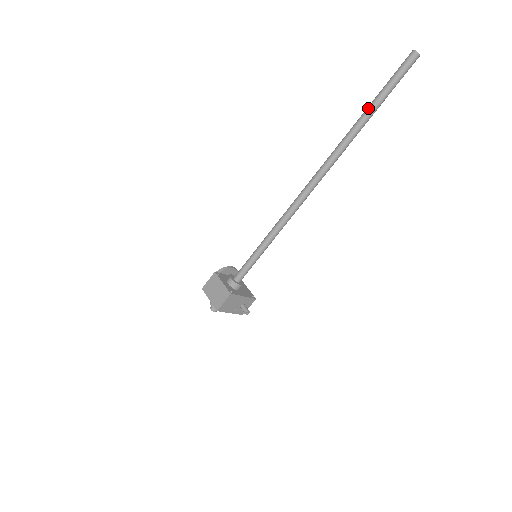
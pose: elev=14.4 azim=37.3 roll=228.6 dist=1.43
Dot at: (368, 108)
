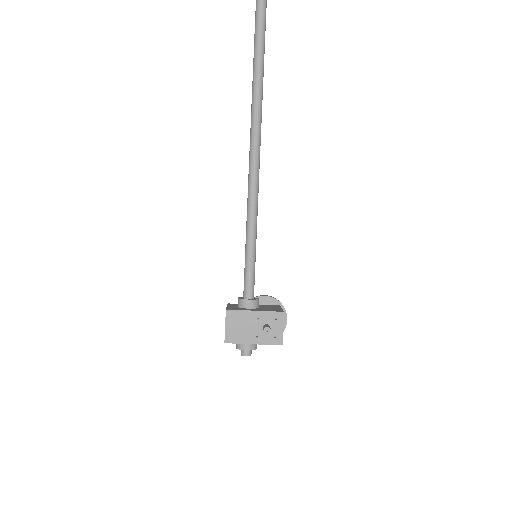
Dot at: (255, 18)
